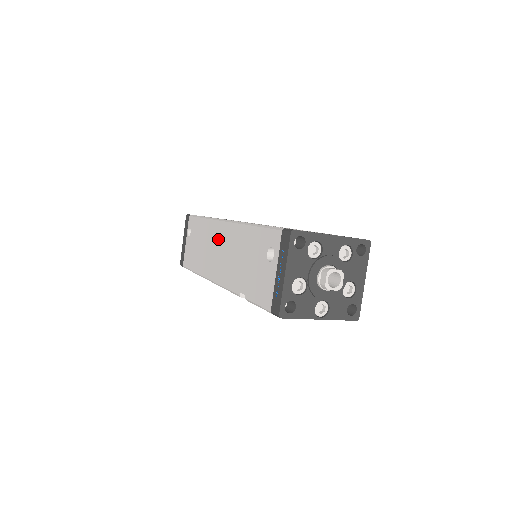
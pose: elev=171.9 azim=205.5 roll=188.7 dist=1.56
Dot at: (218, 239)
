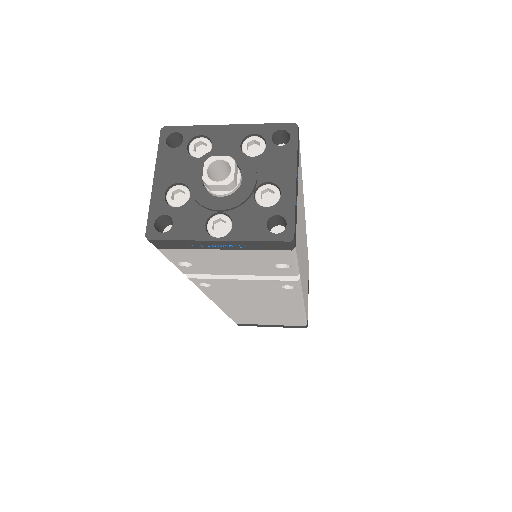
Dot at: occluded
